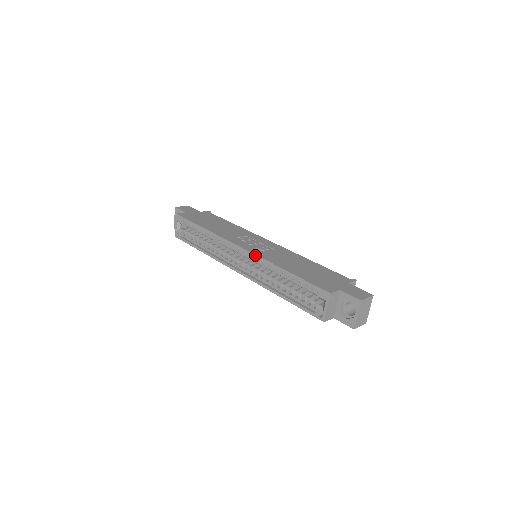
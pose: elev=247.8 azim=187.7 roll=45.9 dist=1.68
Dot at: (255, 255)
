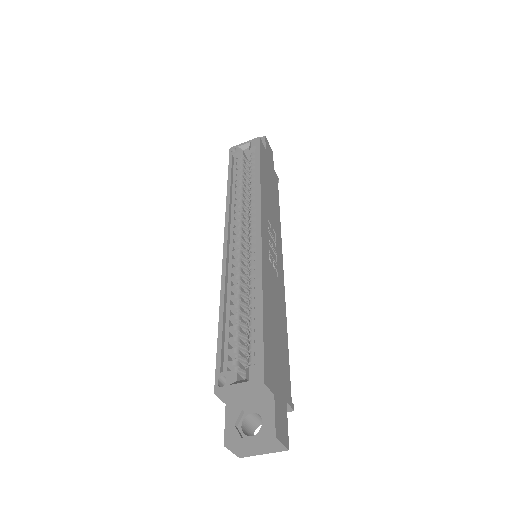
Dot at: (261, 250)
